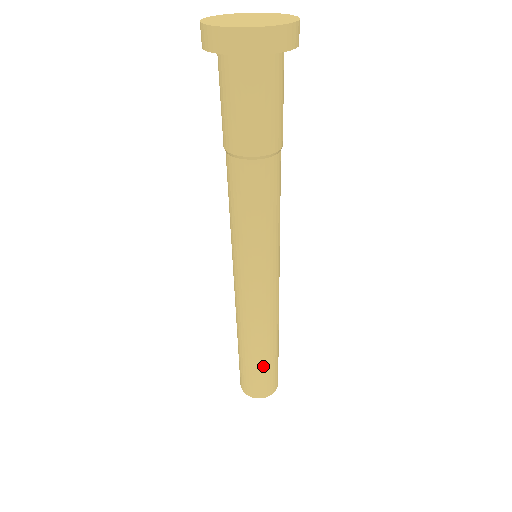
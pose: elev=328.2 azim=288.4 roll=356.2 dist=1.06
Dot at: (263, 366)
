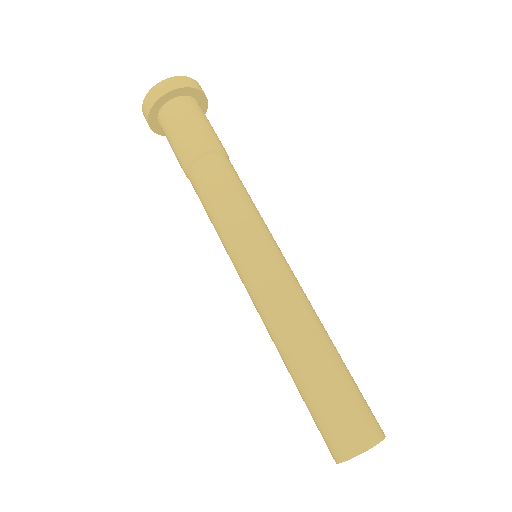
Dot at: (348, 374)
